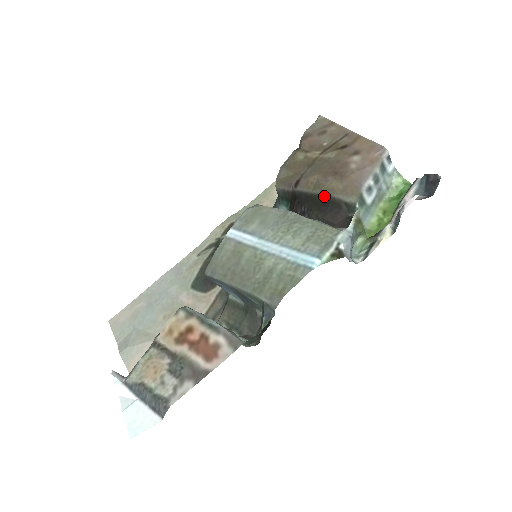
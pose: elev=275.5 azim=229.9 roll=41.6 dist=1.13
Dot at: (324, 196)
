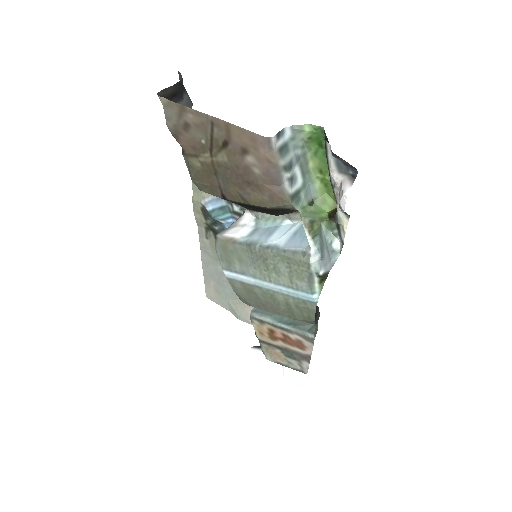
Dot at: (260, 208)
